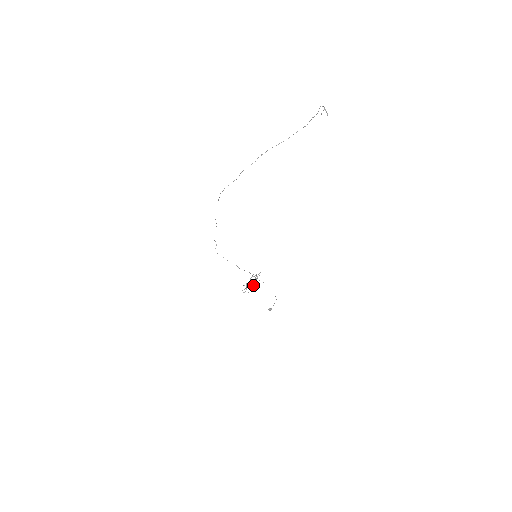
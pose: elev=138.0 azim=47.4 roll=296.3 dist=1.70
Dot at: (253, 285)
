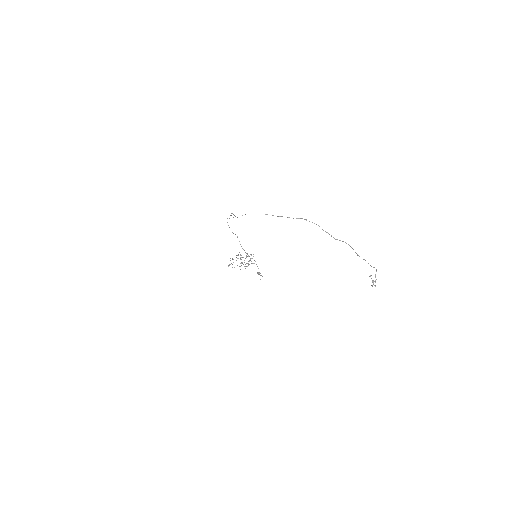
Dot at: (240, 266)
